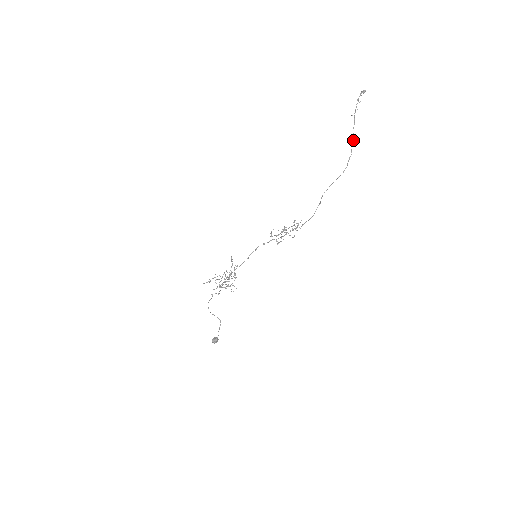
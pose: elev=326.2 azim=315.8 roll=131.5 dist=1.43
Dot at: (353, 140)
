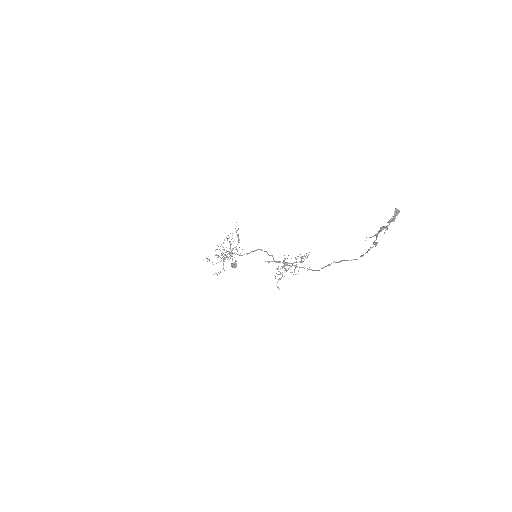
Dot at: (375, 246)
